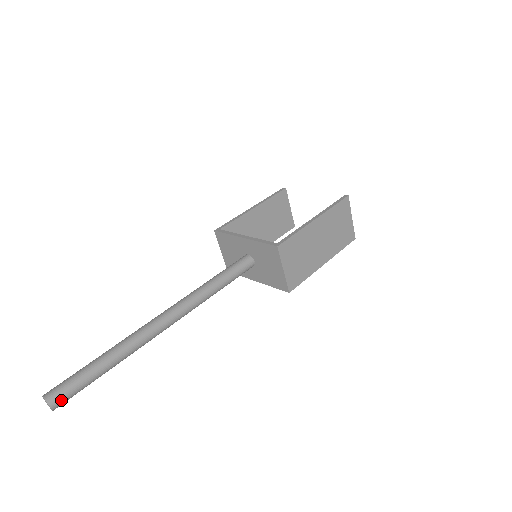
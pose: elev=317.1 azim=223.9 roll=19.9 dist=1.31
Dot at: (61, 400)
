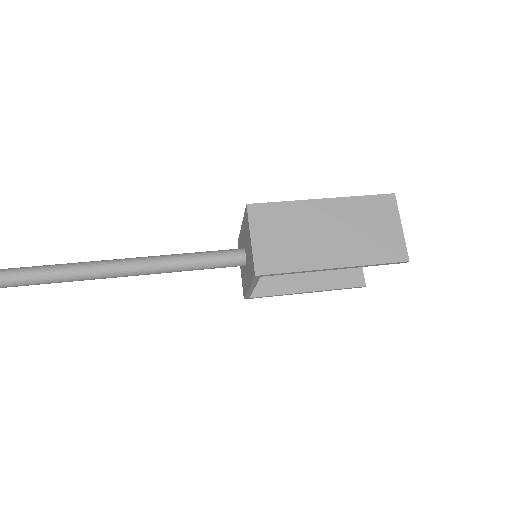
Dot at: out of frame
